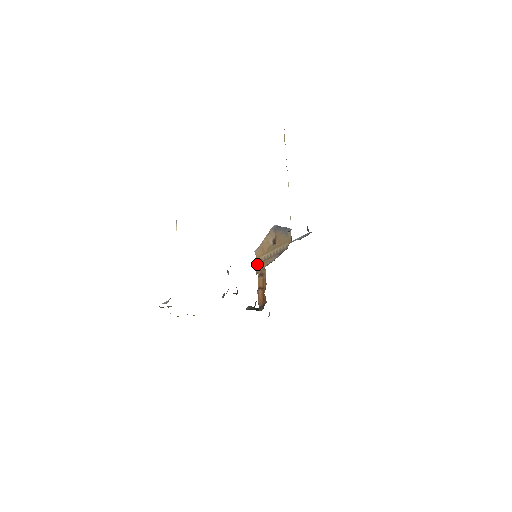
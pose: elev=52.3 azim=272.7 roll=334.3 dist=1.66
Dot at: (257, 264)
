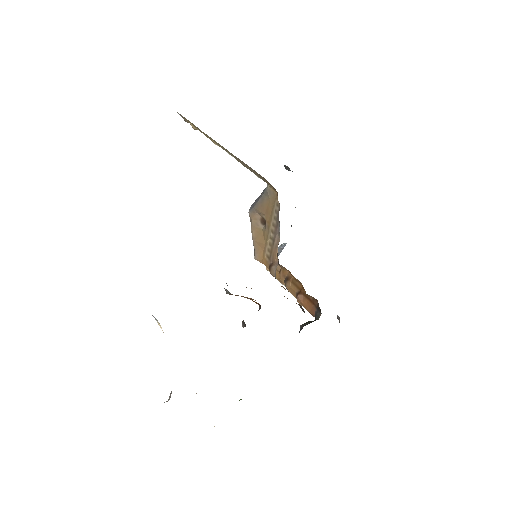
Dot at: (268, 268)
